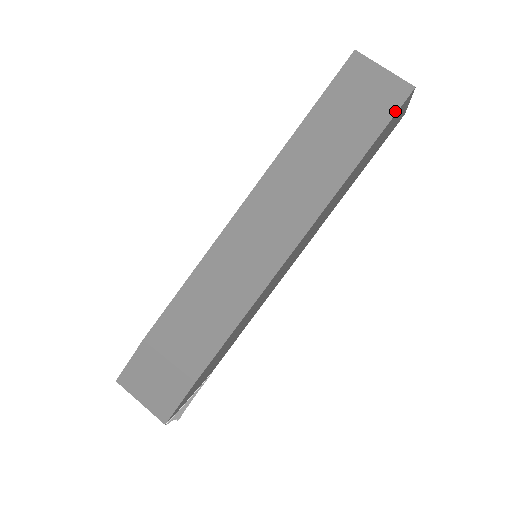
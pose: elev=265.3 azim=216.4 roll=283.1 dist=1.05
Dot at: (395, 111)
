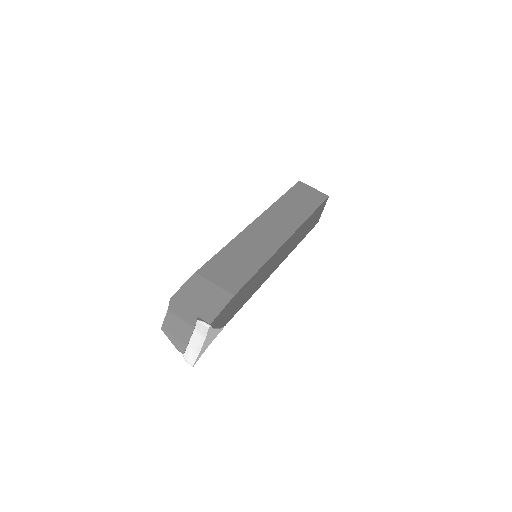
Dot at: (323, 201)
